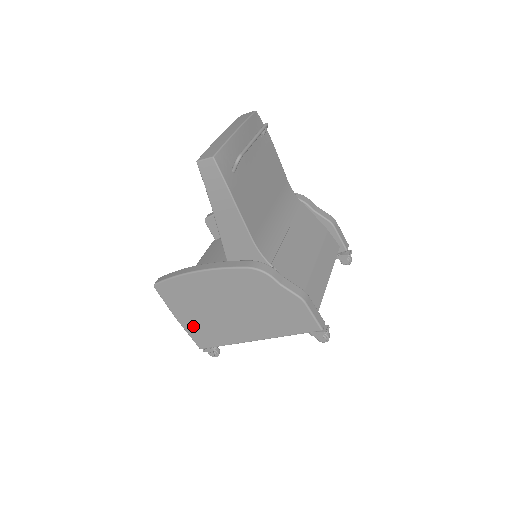
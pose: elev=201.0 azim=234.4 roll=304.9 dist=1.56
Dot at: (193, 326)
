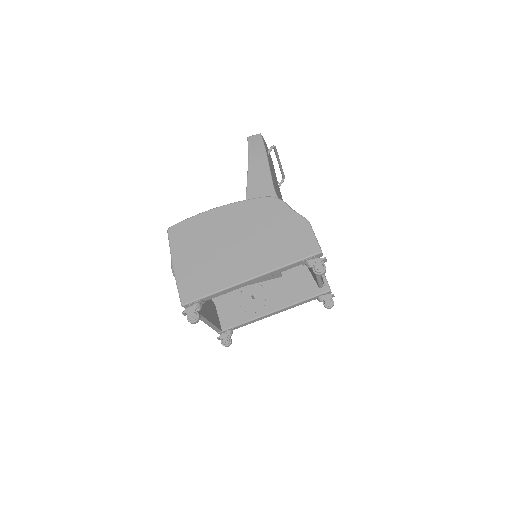
Dot at: (188, 272)
